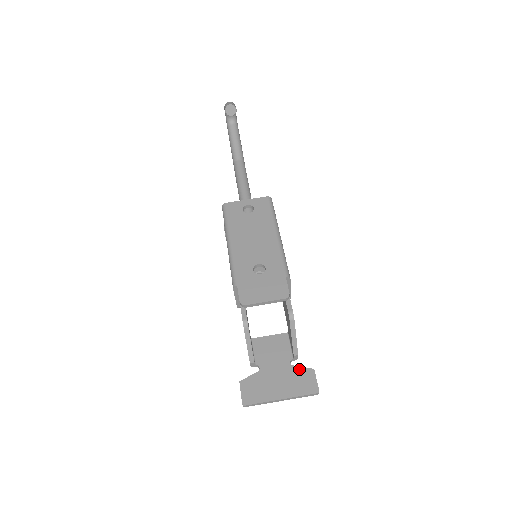
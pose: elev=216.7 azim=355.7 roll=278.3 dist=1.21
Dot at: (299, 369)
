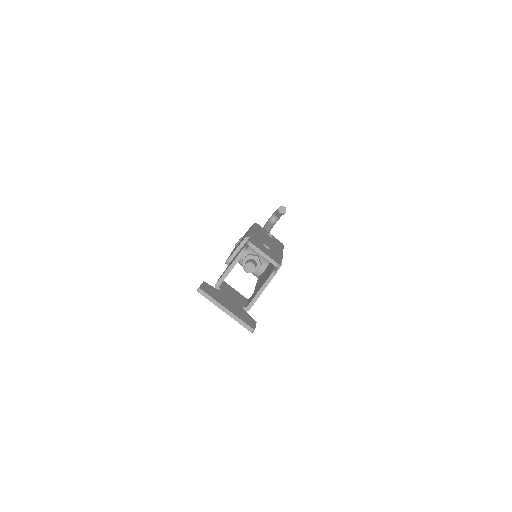
Dot at: (247, 313)
